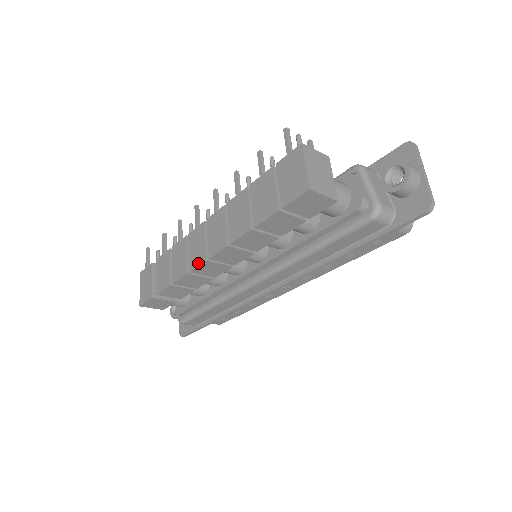
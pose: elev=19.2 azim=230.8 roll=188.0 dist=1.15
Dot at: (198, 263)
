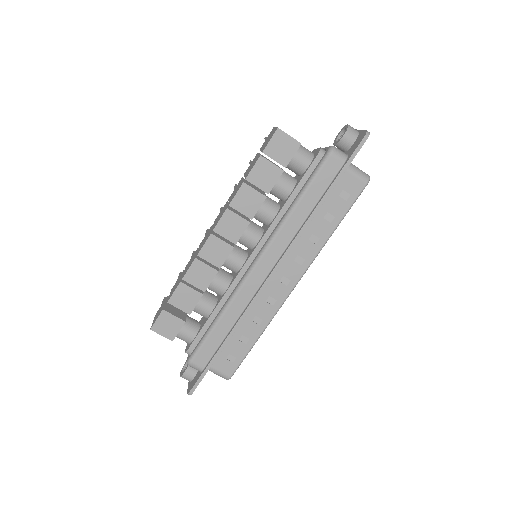
Dot at: (205, 242)
